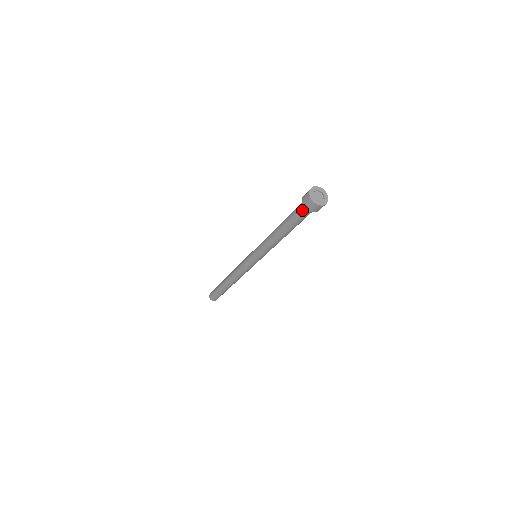
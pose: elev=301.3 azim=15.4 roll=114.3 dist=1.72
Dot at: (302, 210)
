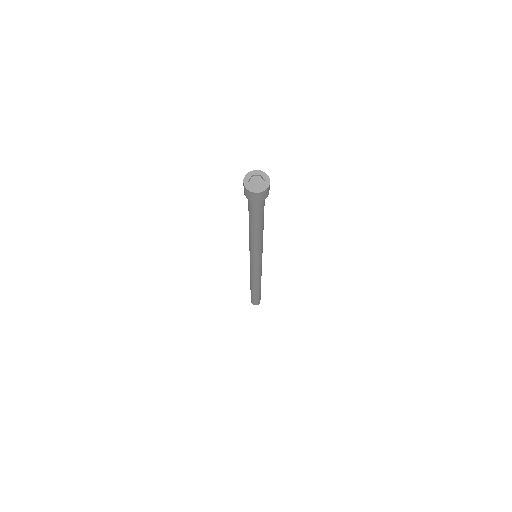
Dot at: (252, 203)
